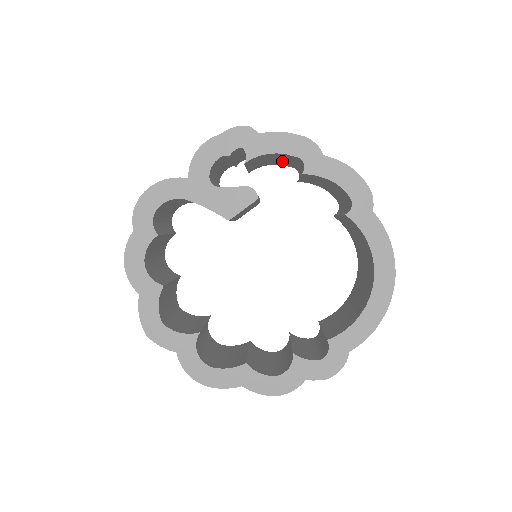
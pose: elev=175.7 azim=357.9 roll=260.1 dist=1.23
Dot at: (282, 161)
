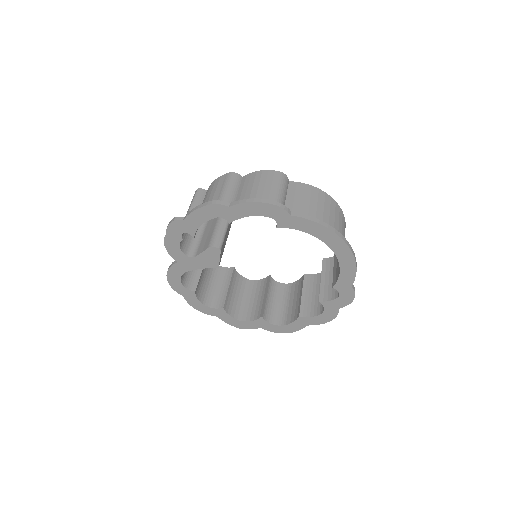
Dot at: occluded
